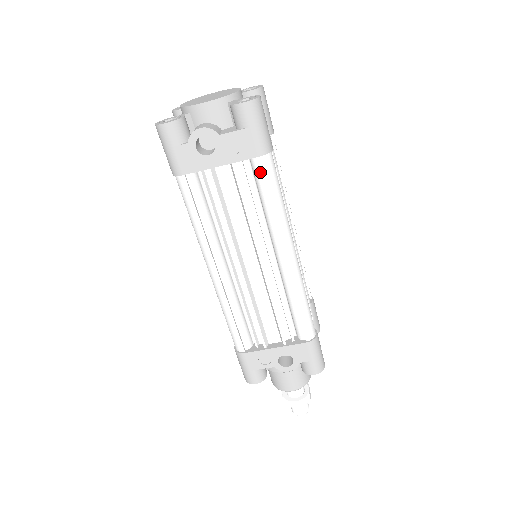
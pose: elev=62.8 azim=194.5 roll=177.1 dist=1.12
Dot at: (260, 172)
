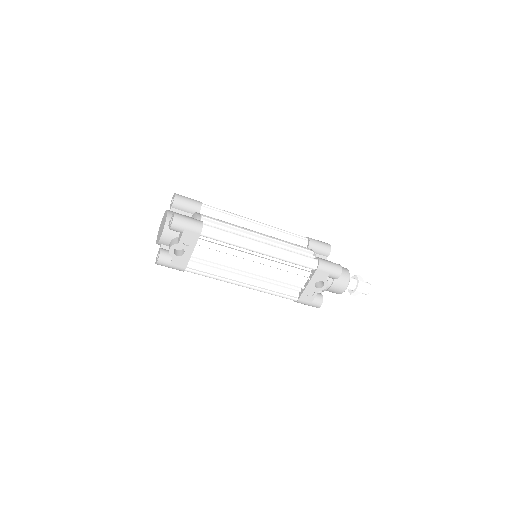
Dot at: (209, 236)
